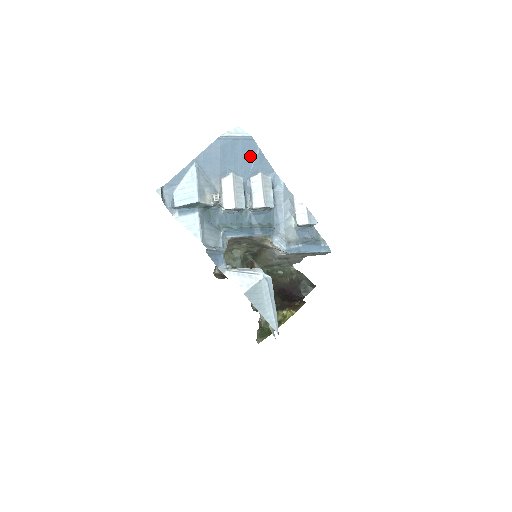
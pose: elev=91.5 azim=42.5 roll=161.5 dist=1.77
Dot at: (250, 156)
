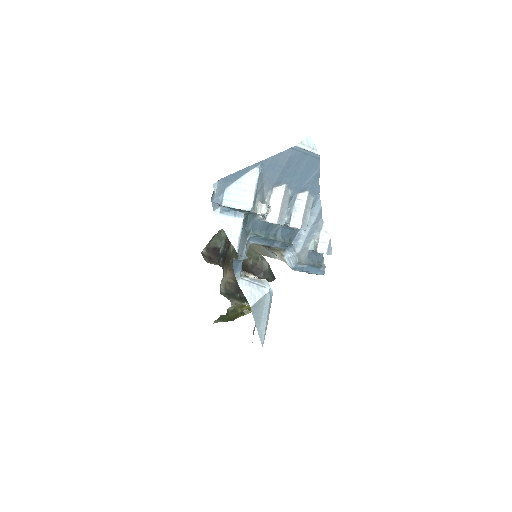
Dot at: (308, 173)
